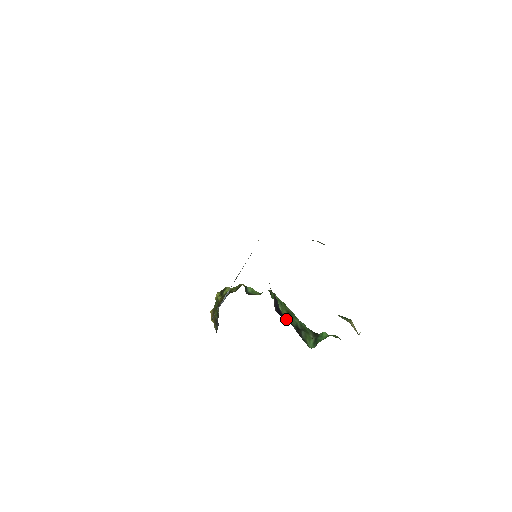
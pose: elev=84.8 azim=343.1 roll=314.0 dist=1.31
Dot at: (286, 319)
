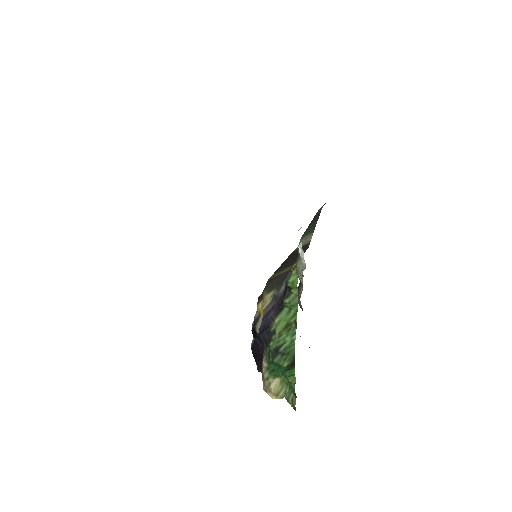
Dot at: (266, 336)
